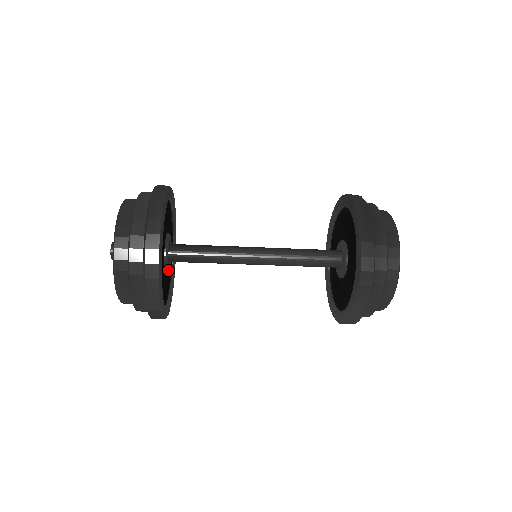
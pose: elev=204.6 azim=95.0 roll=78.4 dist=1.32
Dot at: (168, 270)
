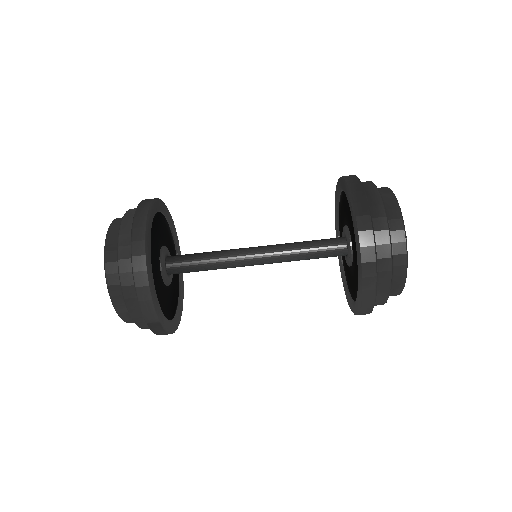
Dot at: (168, 283)
